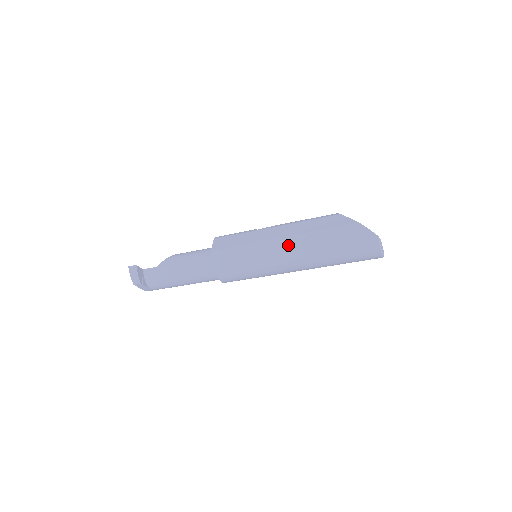
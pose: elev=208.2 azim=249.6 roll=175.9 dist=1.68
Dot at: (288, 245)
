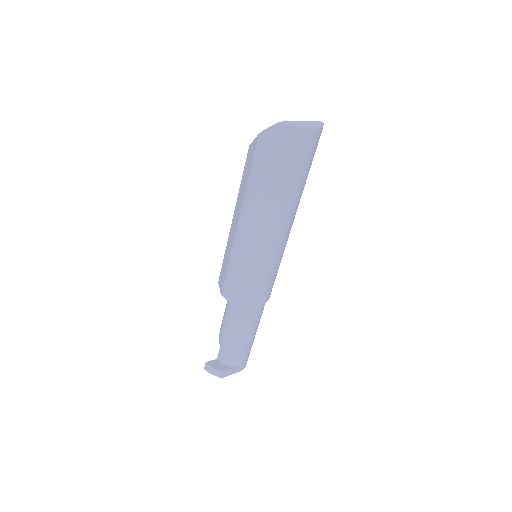
Dot at: (246, 222)
